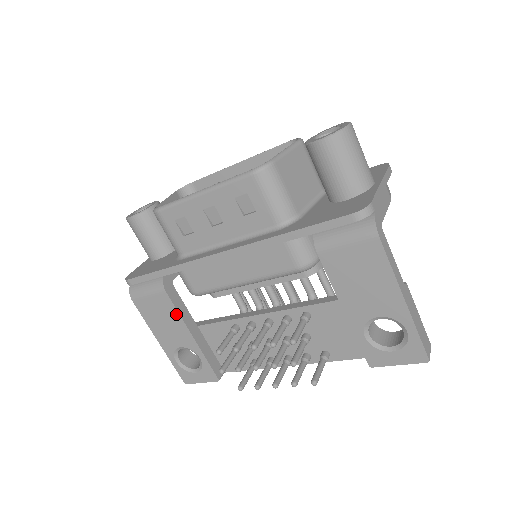
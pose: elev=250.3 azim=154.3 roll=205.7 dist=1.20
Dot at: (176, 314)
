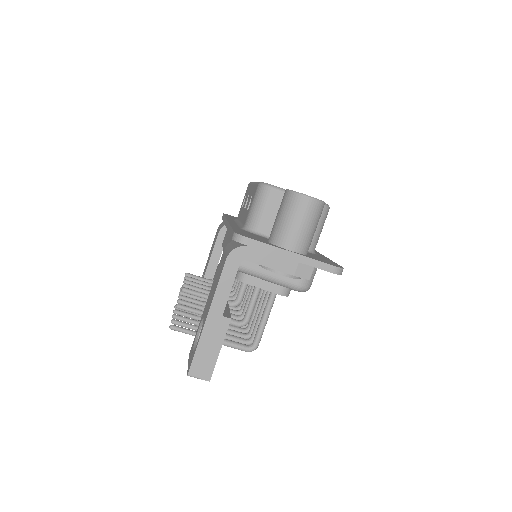
Dot at: (213, 249)
